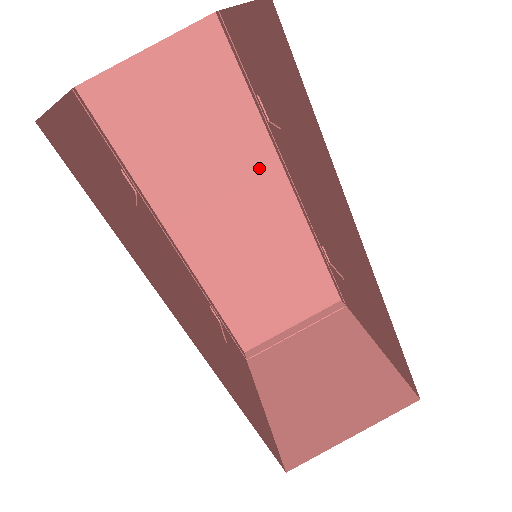
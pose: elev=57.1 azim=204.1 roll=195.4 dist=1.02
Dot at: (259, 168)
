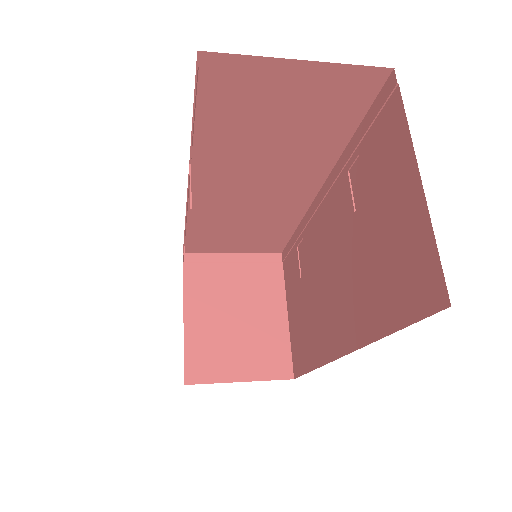
Dot at: (306, 175)
